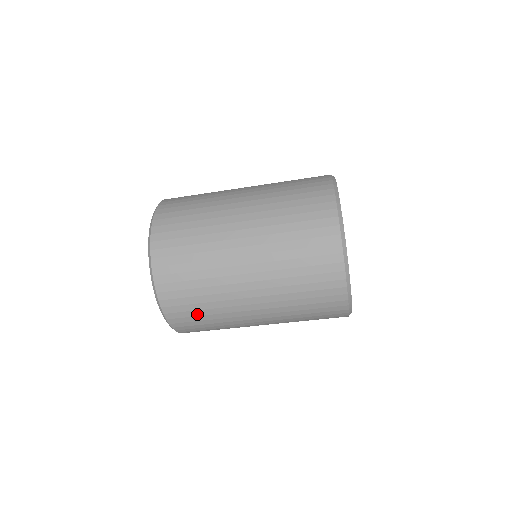
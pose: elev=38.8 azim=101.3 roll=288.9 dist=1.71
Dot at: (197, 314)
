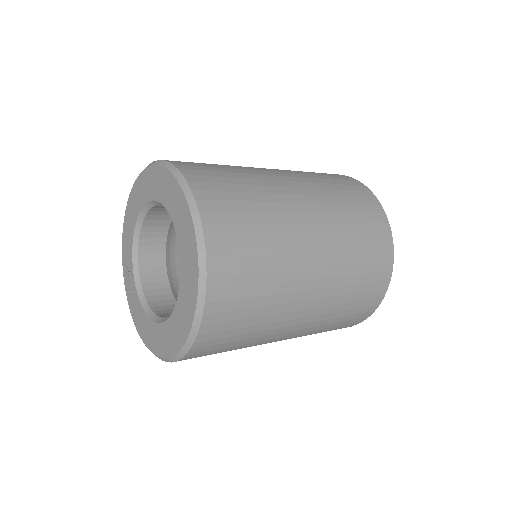
Dot at: (233, 340)
